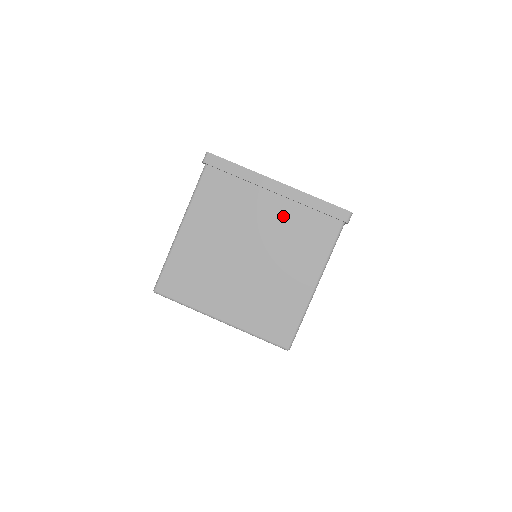
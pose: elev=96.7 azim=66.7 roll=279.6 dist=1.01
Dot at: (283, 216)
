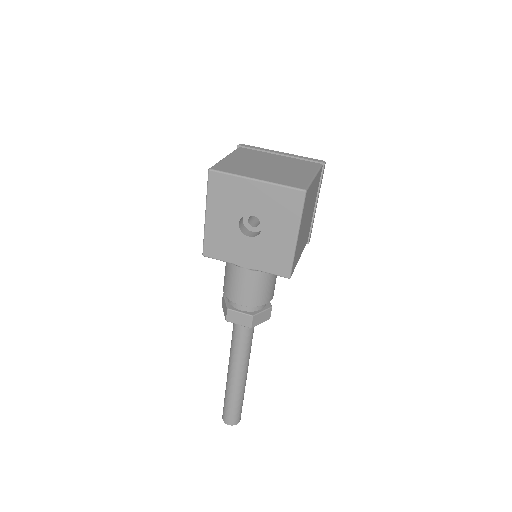
Dot at: (287, 160)
